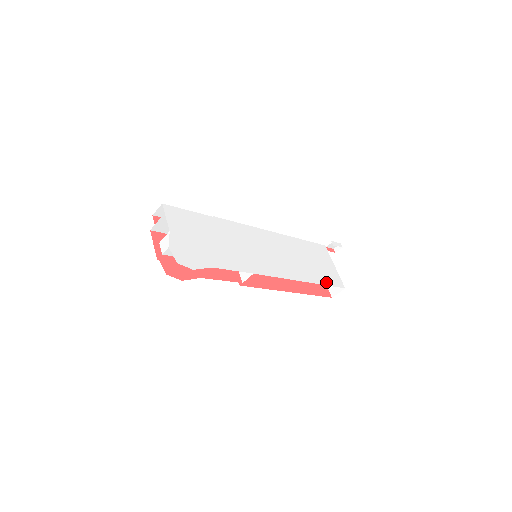
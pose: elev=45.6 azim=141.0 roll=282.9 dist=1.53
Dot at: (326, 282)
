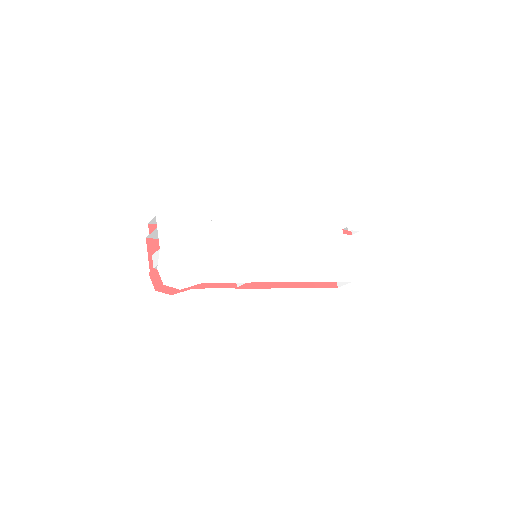
Dot at: (330, 278)
